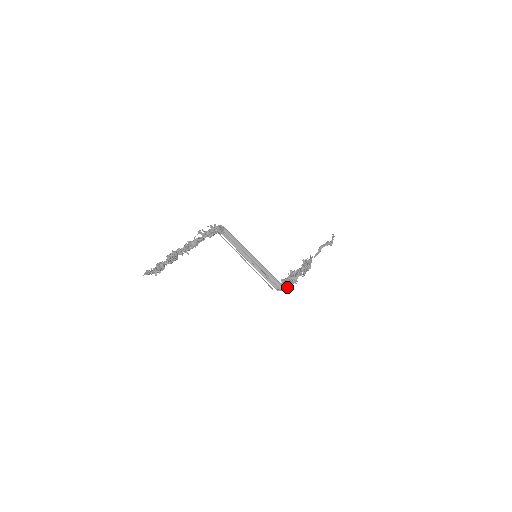
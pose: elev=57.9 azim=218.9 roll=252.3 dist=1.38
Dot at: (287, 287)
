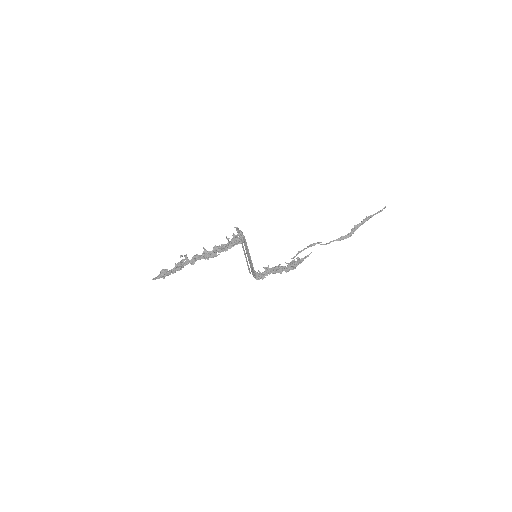
Dot at: (259, 279)
